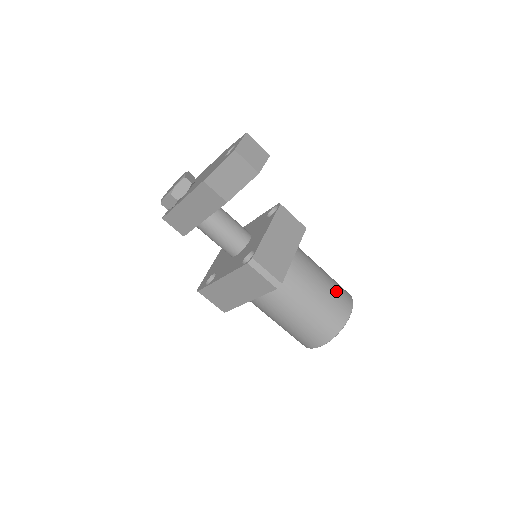
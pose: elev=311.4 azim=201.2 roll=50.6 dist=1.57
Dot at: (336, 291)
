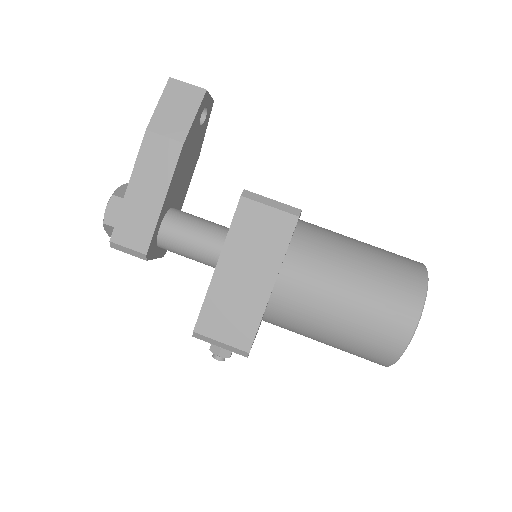
Dot at: occluded
